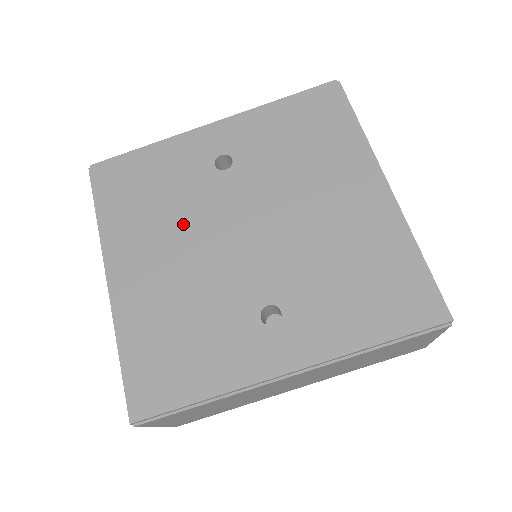
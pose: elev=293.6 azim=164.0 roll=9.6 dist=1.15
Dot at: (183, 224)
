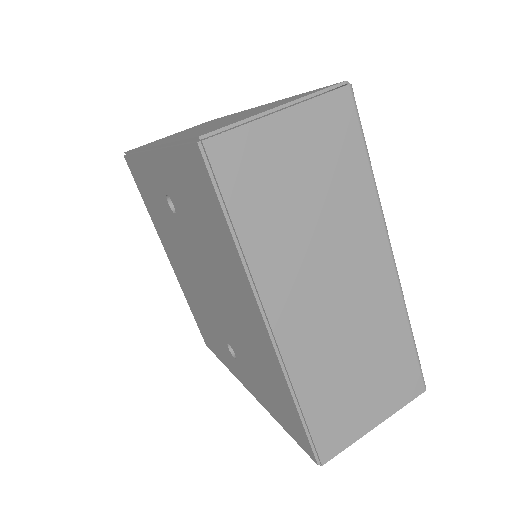
Dot at: (176, 246)
